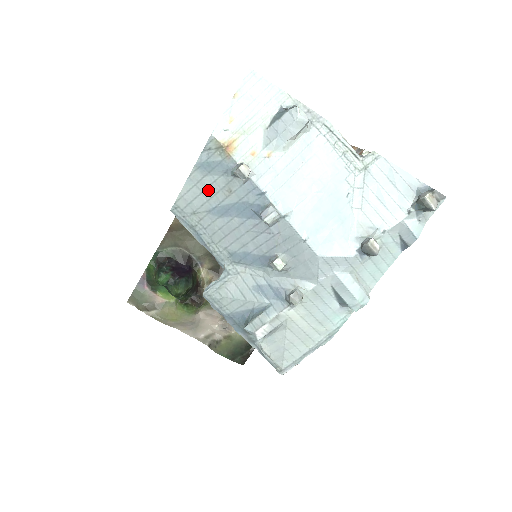
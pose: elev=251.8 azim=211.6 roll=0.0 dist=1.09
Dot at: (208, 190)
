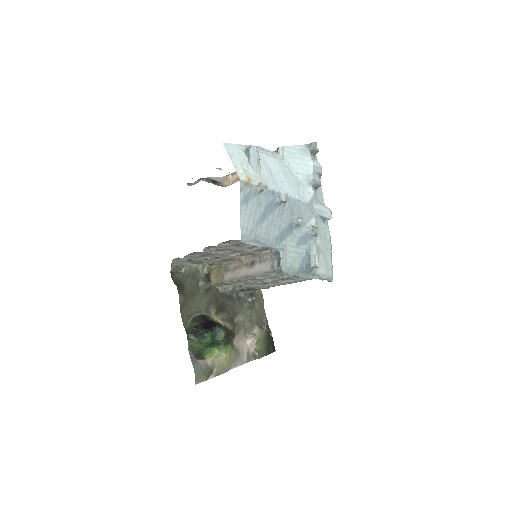
Dot at: (252, 212)
